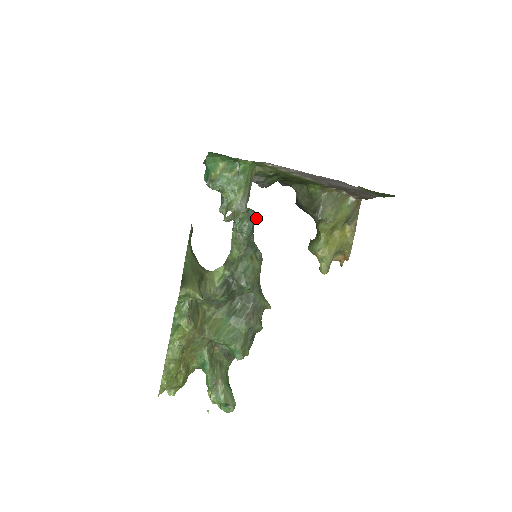
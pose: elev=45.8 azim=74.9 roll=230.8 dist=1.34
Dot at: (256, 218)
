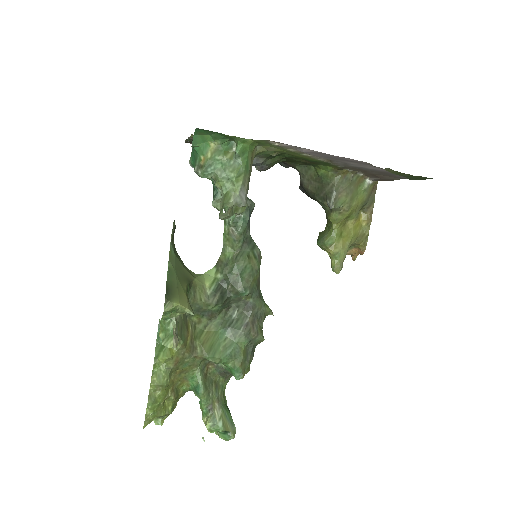
Dot at: (252, 208)
